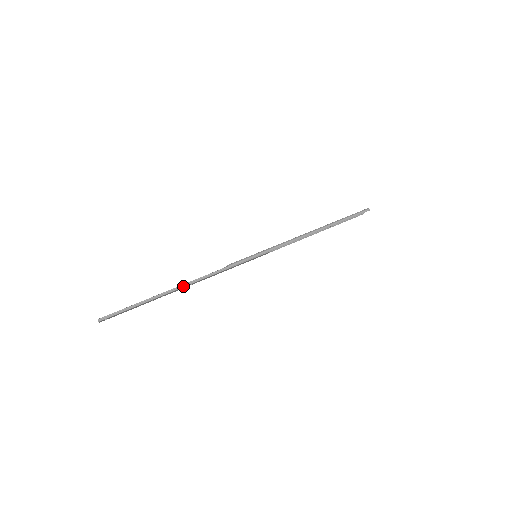
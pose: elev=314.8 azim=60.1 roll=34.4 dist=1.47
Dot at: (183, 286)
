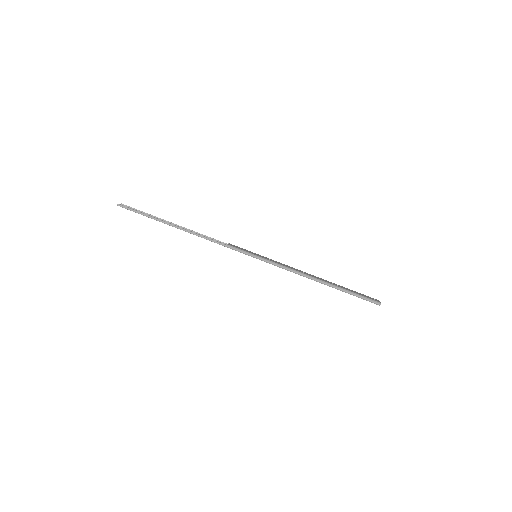
Dot at: (186, 231)
